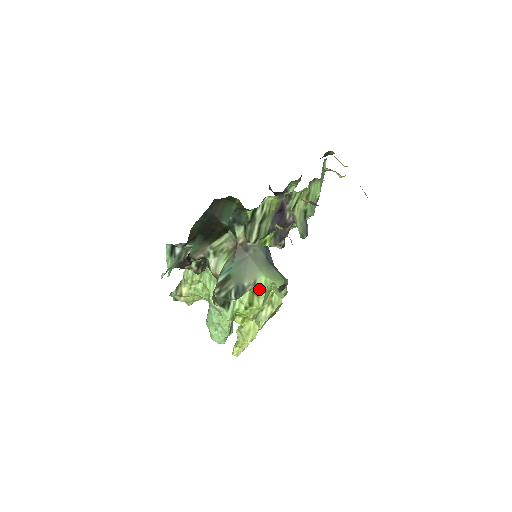
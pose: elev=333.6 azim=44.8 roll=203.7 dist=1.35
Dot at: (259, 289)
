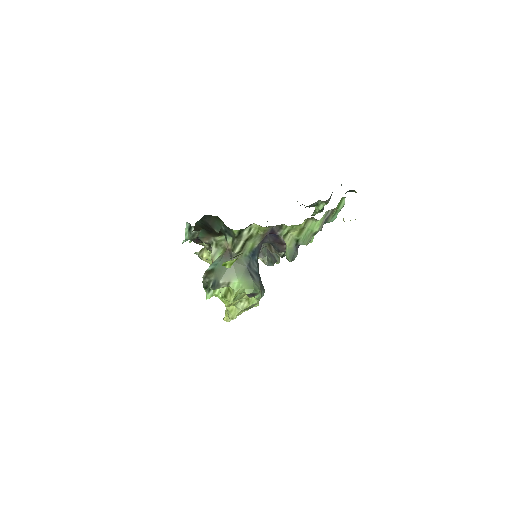
Dot at: (232, 289)
